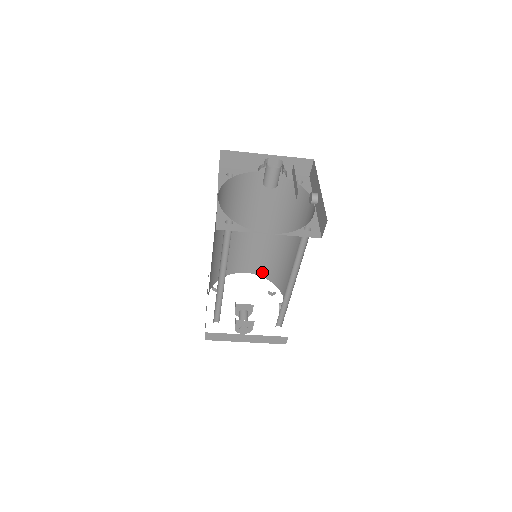
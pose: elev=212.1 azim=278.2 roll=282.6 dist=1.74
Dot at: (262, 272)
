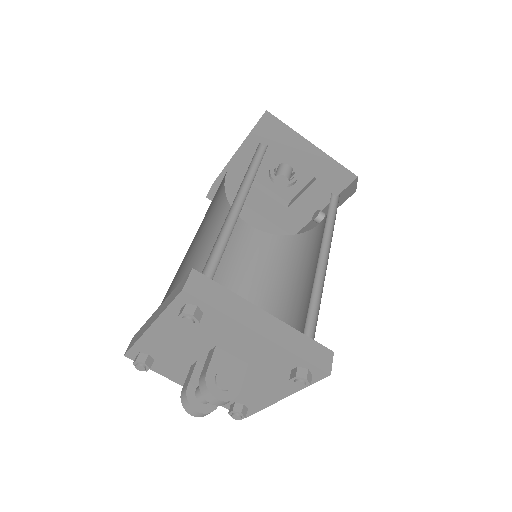
Dot at: occluded
